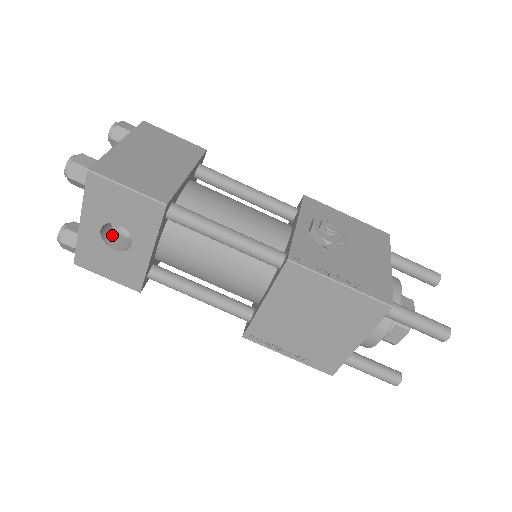
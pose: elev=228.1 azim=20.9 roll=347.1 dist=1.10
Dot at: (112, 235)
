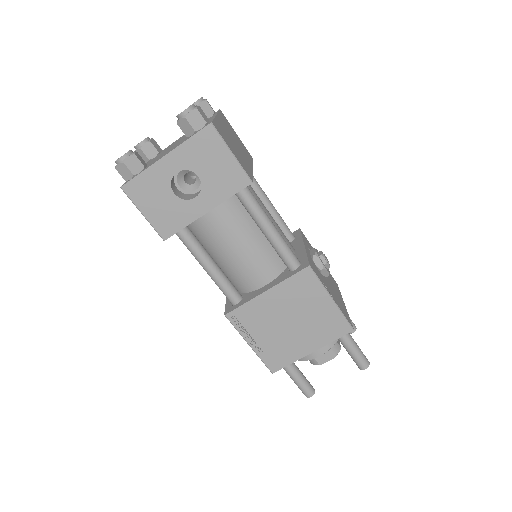
Dot at: (173, 181)
